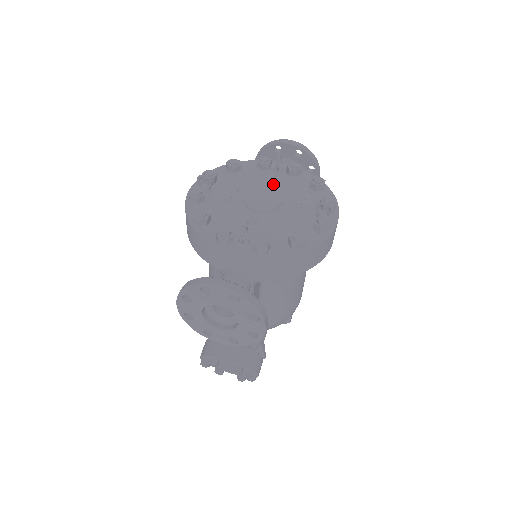
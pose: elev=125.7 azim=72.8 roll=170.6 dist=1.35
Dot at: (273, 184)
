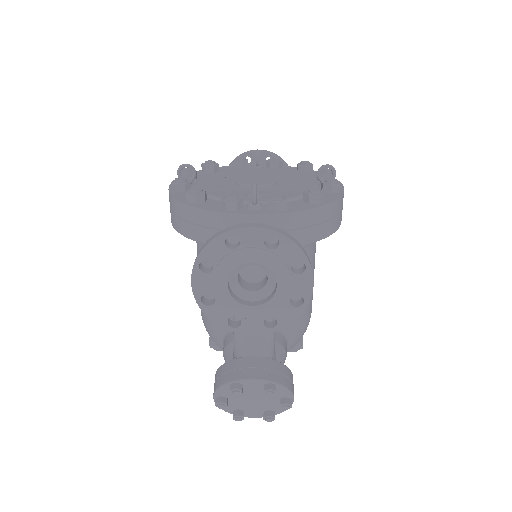
Dot at: (259, 173)
